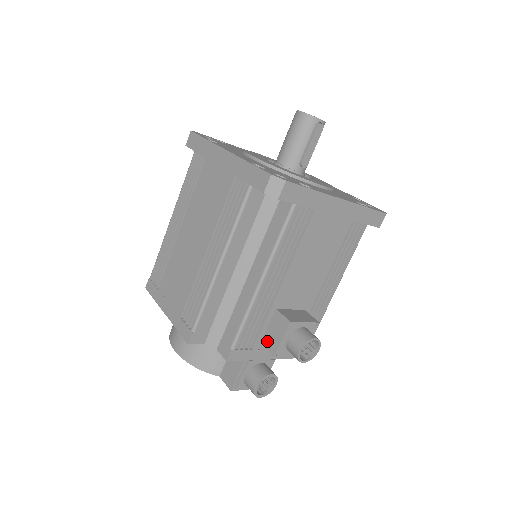
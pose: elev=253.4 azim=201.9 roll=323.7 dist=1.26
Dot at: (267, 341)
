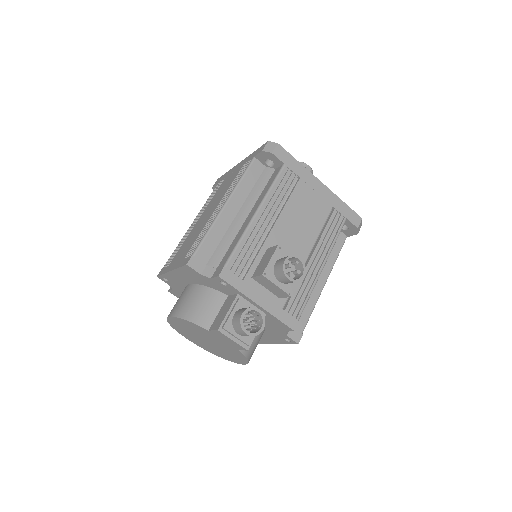
Dot at: (257, 271)
